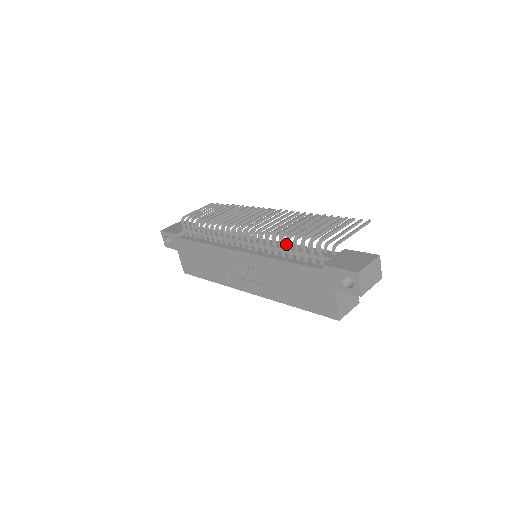
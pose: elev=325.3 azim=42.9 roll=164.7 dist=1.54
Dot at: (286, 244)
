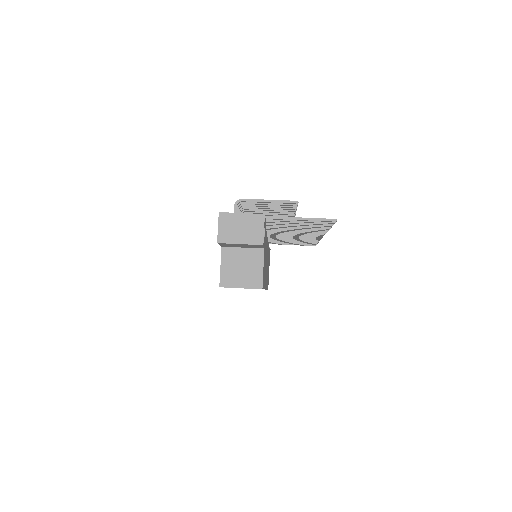
Dot at: occluded
